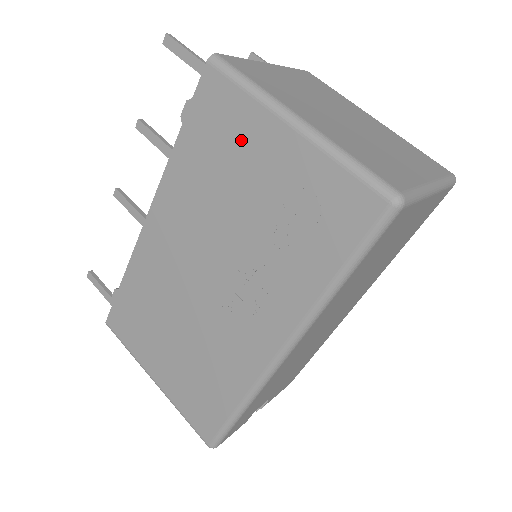
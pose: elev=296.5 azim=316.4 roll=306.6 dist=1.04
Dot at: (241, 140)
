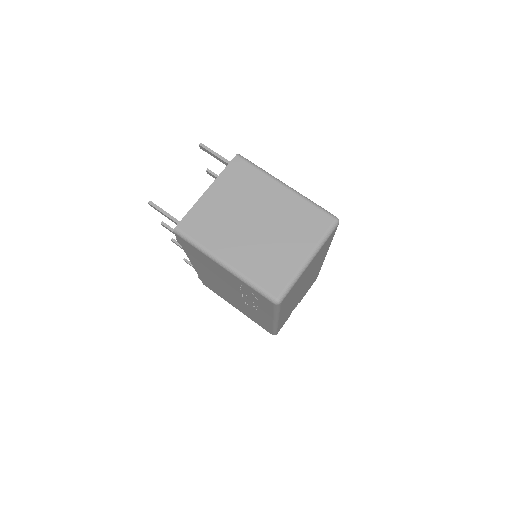
Dot at: (208, 261)
